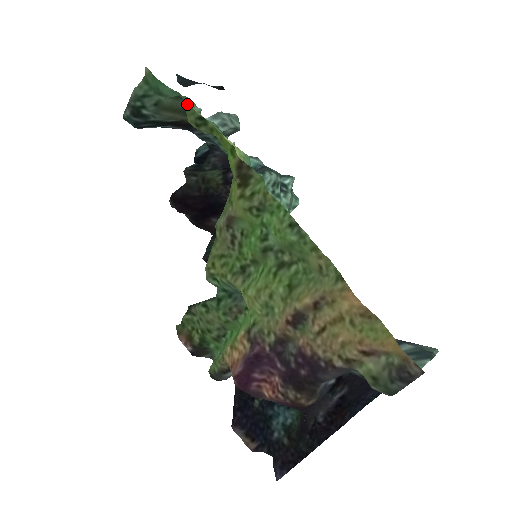
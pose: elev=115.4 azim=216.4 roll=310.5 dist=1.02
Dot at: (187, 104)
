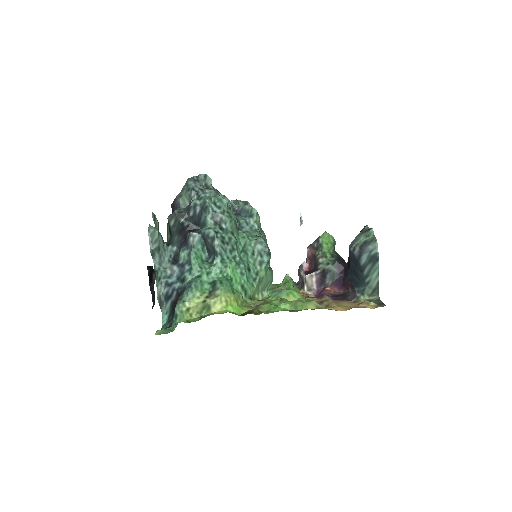
Dot at: occluded
